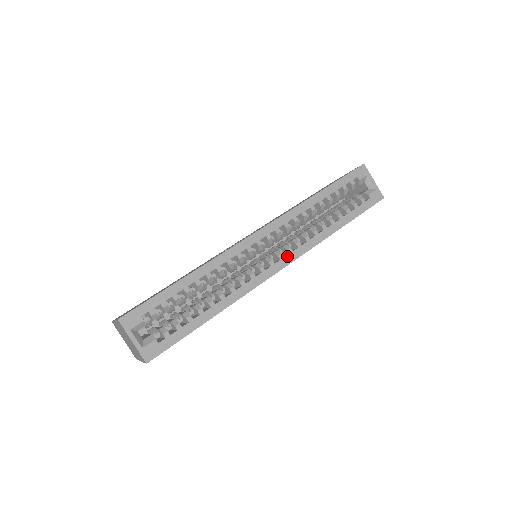
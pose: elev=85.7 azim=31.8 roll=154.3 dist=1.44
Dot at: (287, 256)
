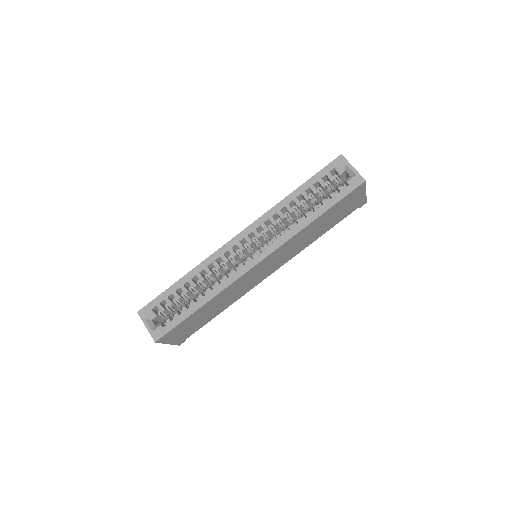
Dot at: (263, 251)
